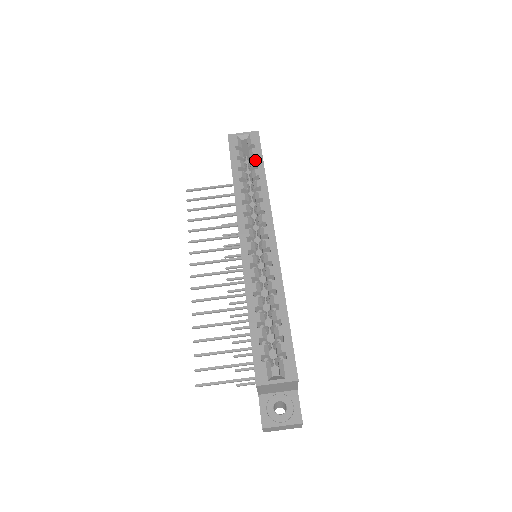
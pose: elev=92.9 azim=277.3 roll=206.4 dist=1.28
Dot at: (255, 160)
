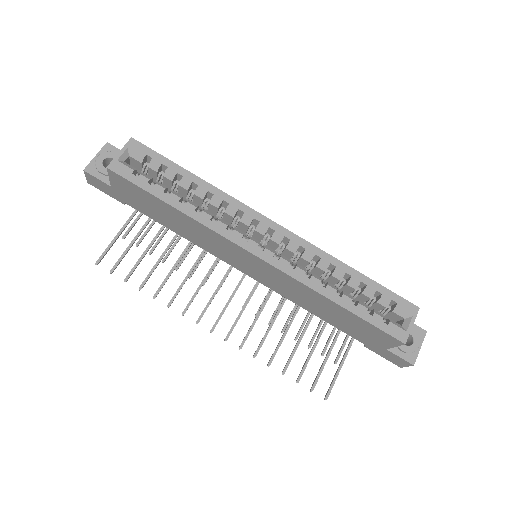
Dot at: (169, 170)
